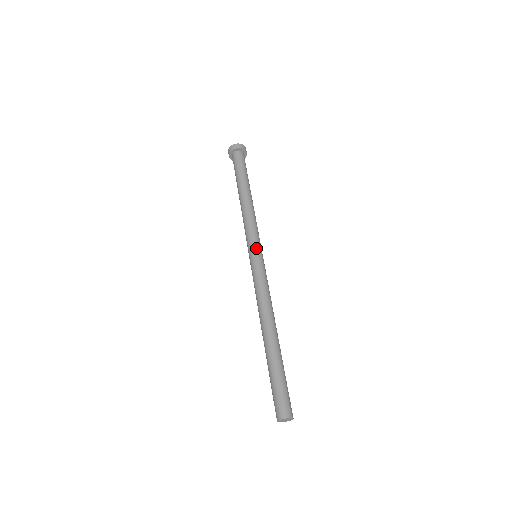
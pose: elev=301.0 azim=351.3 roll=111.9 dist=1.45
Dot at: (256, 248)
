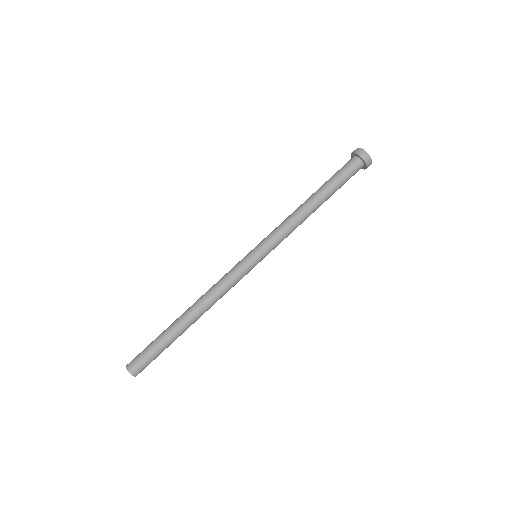
Dot at: (257, 249)
